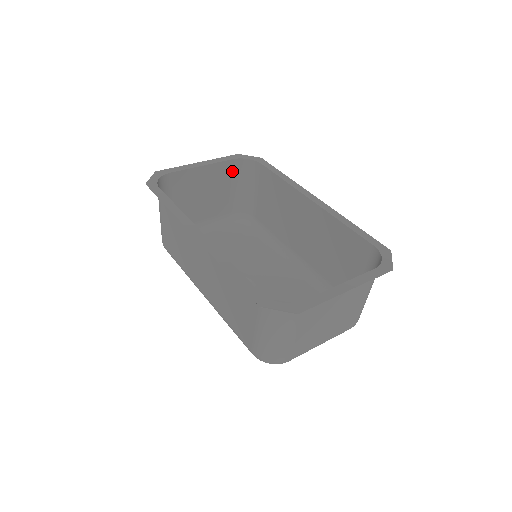
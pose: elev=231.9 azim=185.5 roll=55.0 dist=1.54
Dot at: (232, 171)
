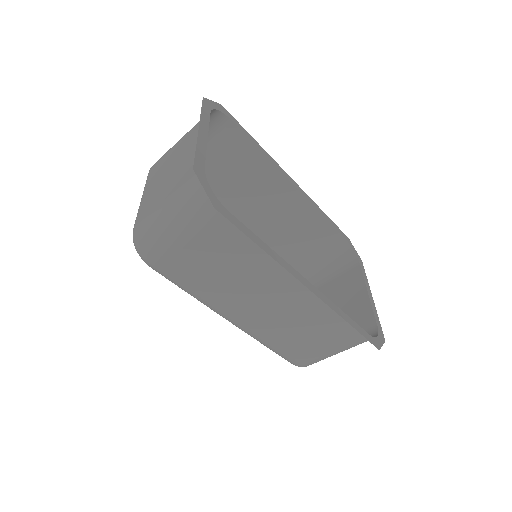
Dot at: (197, 125)
